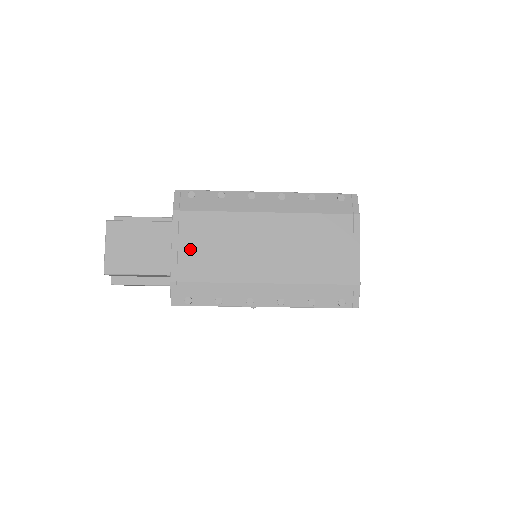
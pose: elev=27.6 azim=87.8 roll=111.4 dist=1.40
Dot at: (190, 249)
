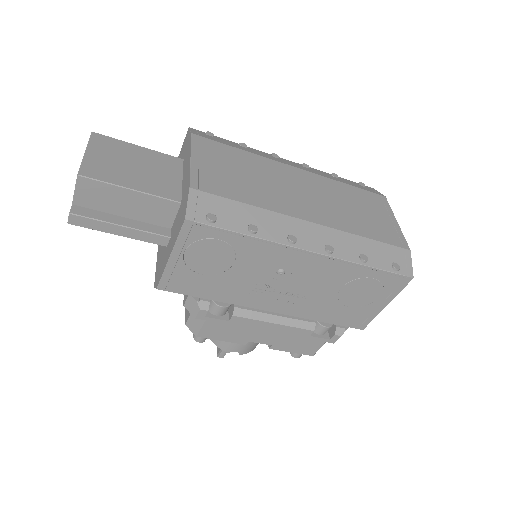
Dot at: (214, 168)
